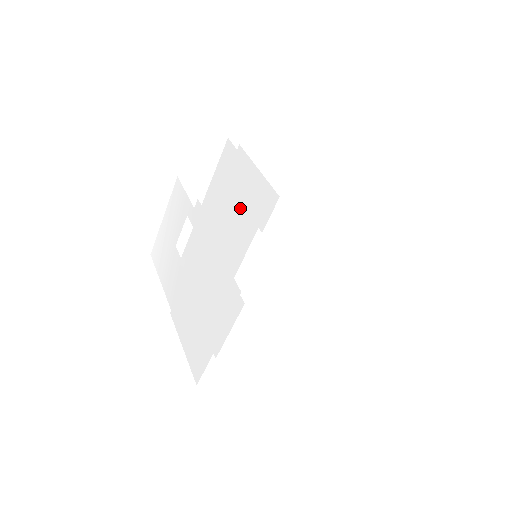
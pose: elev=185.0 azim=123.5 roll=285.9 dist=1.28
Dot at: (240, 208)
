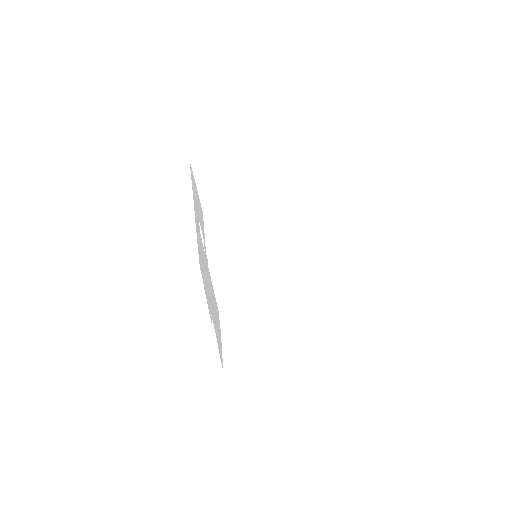
Dot at: (216, 327)
